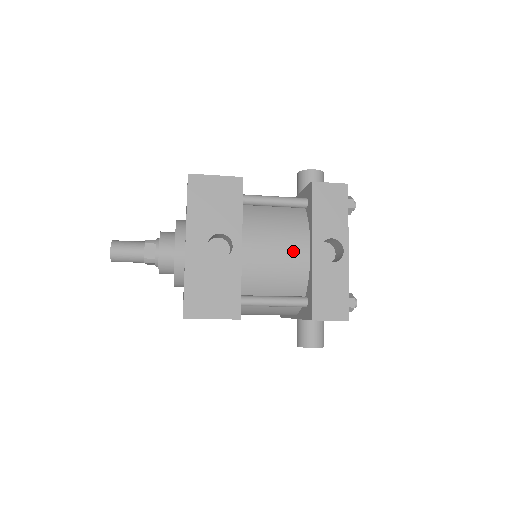
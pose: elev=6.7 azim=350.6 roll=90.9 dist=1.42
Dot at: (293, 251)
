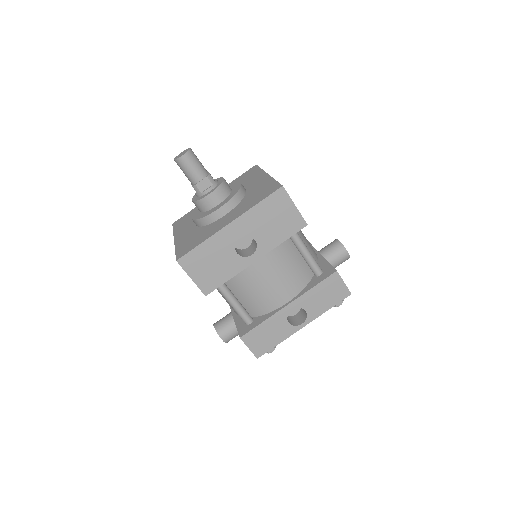
Dot at: (278, 293)
